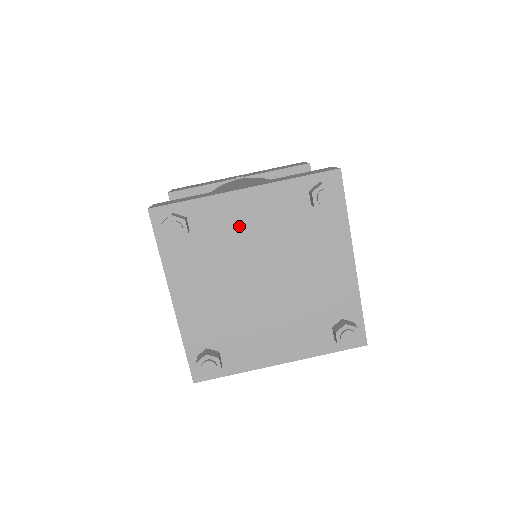
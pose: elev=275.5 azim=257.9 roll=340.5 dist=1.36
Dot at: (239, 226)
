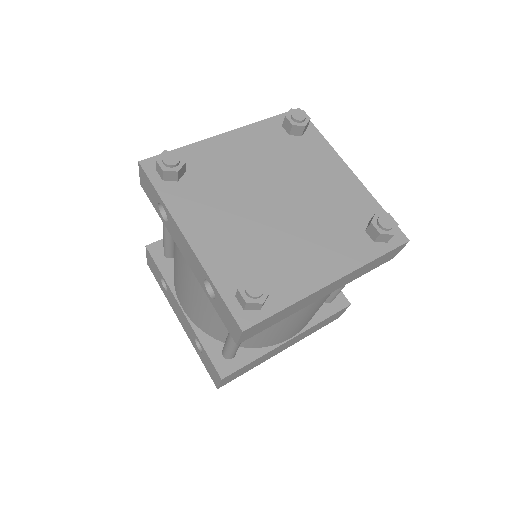
Dot at: (232, 161)
